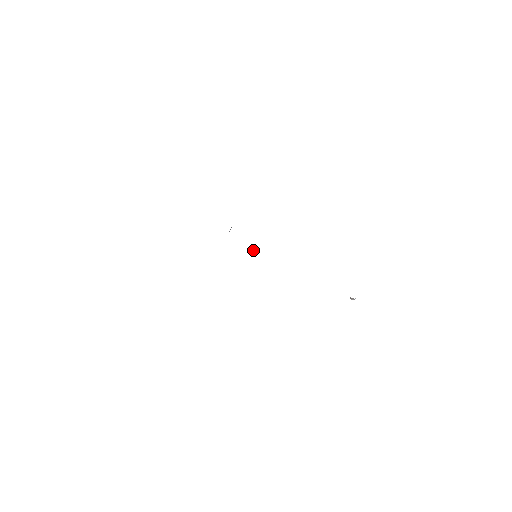
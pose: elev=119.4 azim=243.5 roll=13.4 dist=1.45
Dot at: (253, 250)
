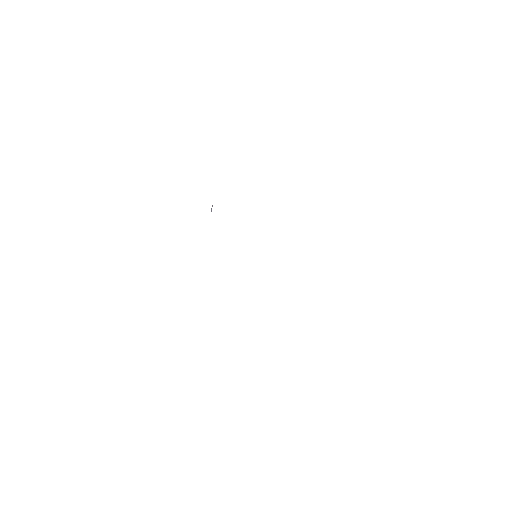
Dot at: occluded
